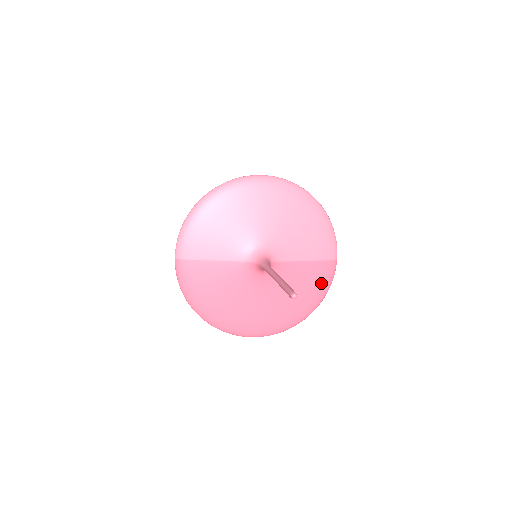
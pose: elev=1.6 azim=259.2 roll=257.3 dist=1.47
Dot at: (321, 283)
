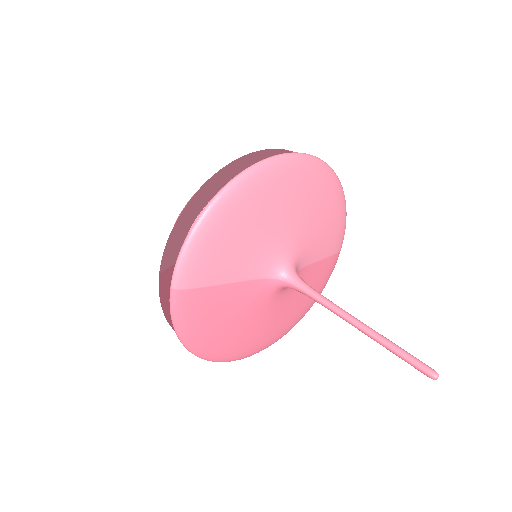
Dot at: (325, 280)
